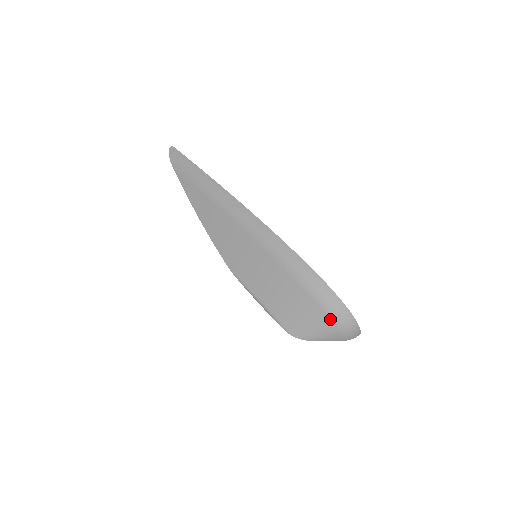
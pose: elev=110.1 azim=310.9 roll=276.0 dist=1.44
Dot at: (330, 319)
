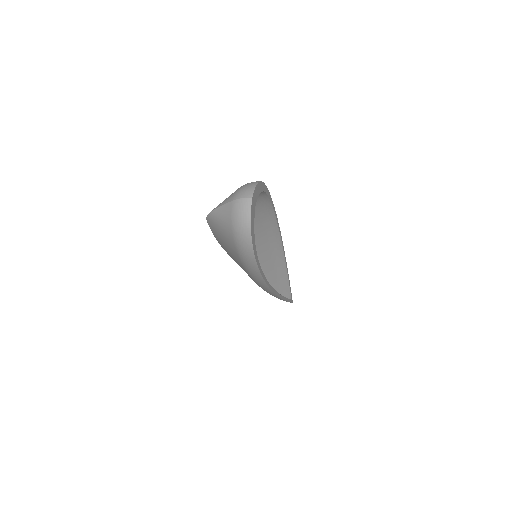
Dot at: occluded
